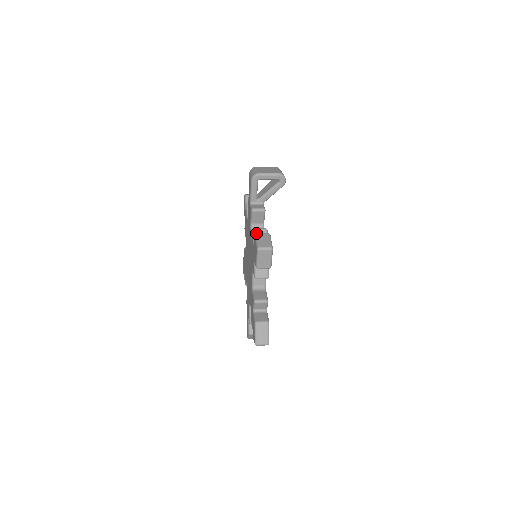
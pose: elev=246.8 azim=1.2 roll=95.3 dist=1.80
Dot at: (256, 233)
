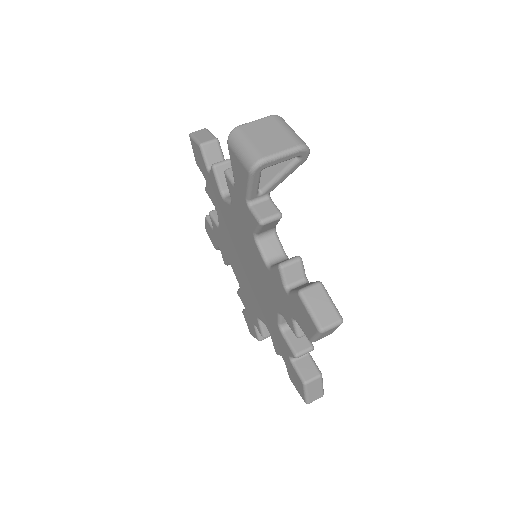
Dot at: (286, 272)
